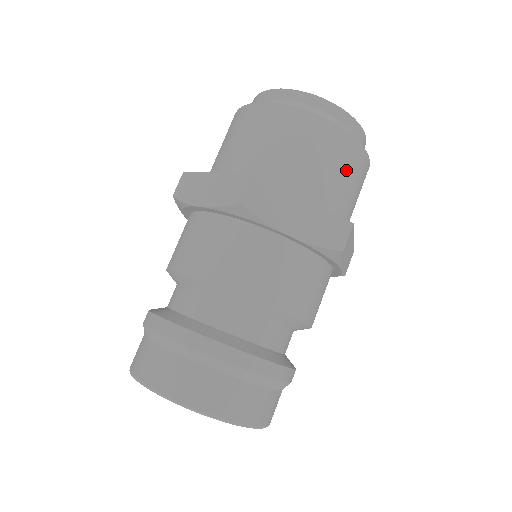
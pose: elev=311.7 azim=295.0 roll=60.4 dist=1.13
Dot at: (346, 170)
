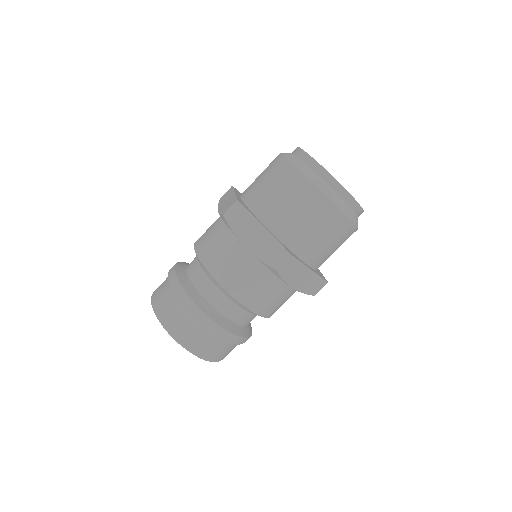
Dot at: (313, 218)
